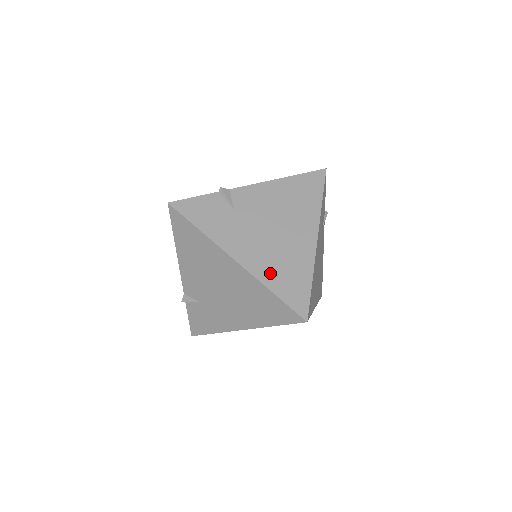
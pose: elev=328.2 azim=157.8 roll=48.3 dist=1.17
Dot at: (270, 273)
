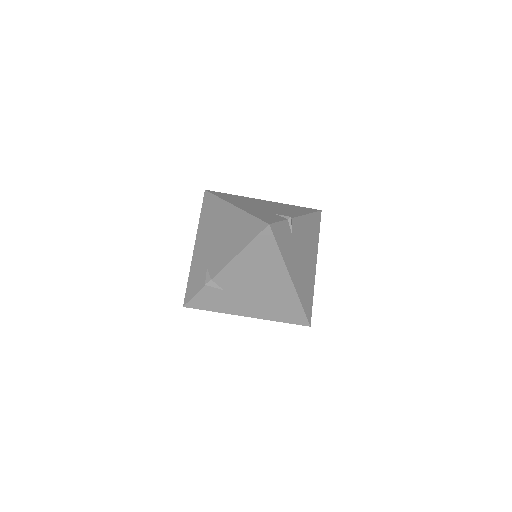
Dot at: (273, 314)
